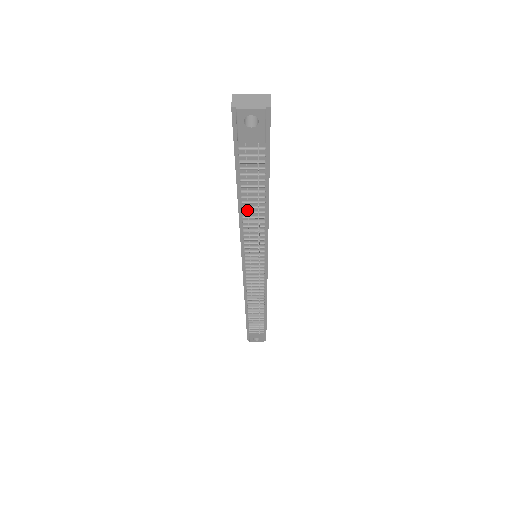
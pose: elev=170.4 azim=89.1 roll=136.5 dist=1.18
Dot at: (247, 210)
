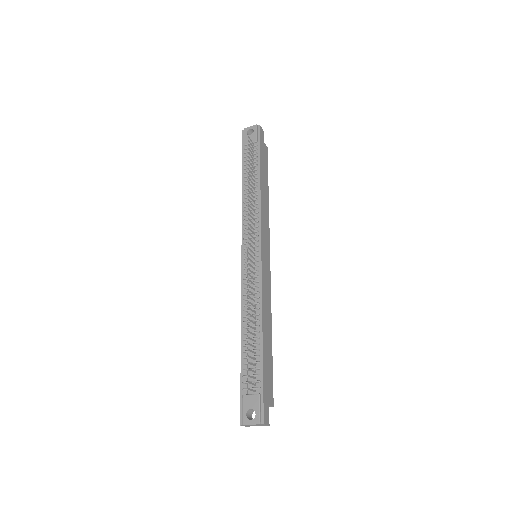
Dot at: (247, 193)
